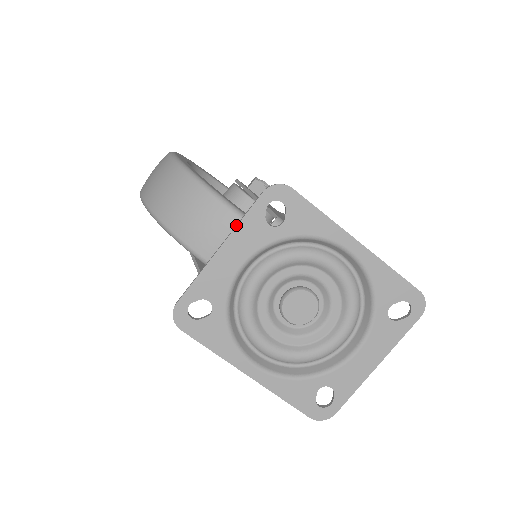
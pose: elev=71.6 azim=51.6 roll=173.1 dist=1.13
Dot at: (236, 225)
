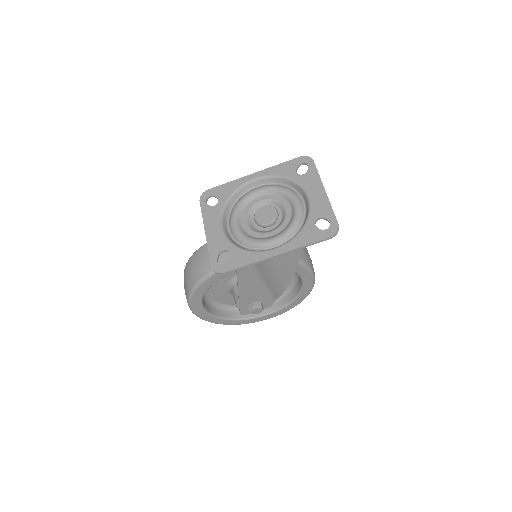
Dot at: (203, 220)
